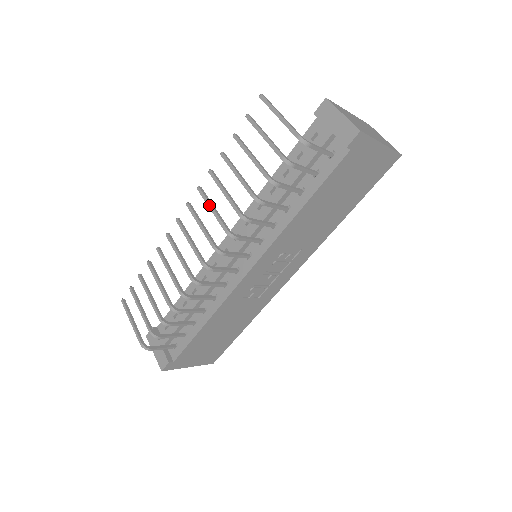
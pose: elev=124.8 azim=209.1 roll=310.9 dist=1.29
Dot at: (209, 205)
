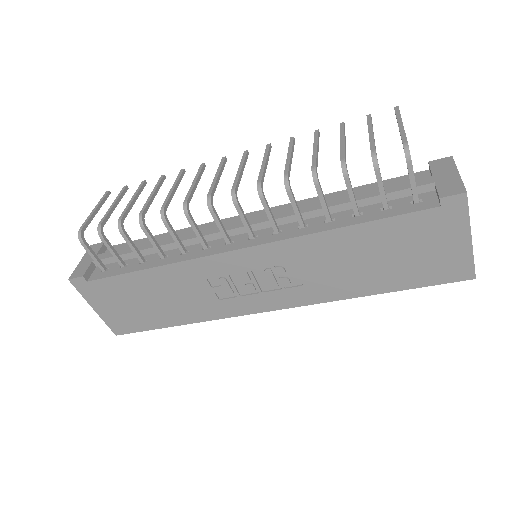
Dot at: (265, 158)
